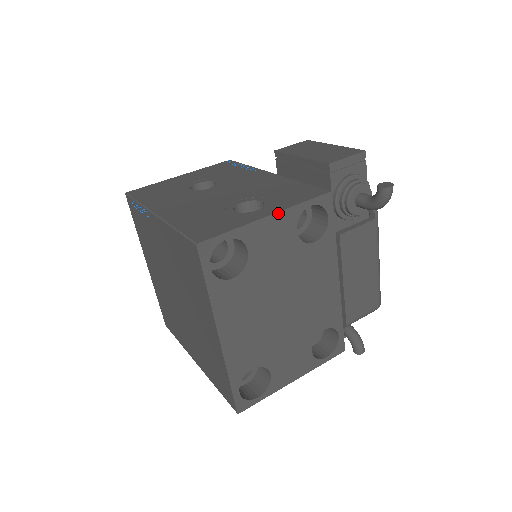
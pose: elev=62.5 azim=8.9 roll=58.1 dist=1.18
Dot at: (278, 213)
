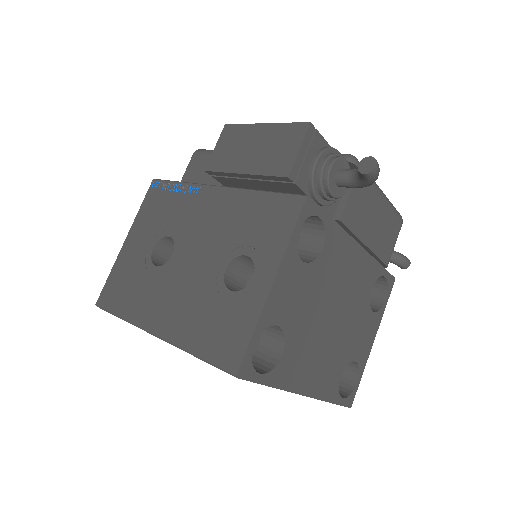
Dot at: (278, 271)
